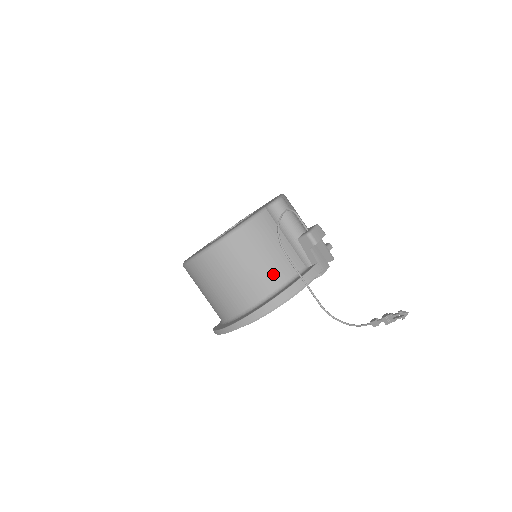
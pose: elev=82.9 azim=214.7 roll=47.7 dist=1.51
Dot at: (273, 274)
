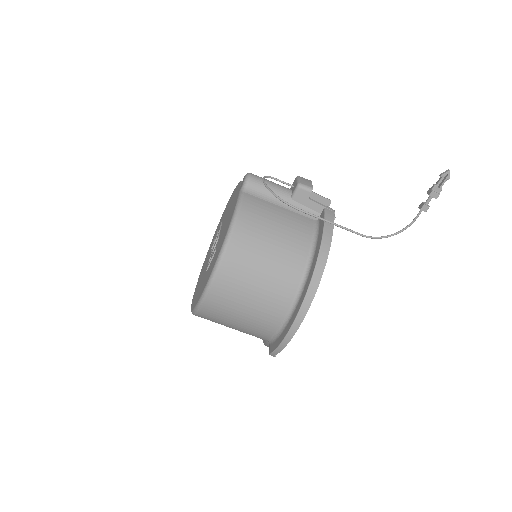
Dot at: (296, 243)
